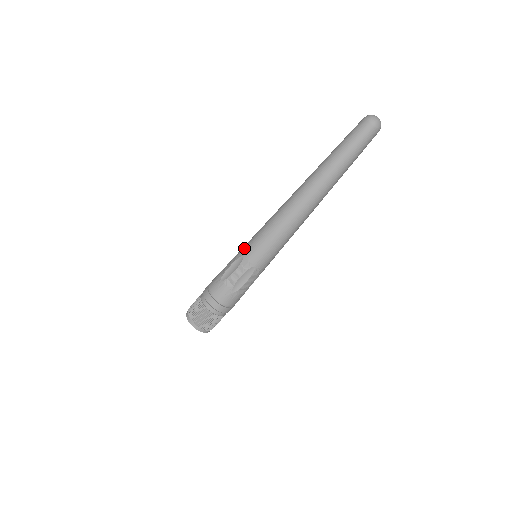
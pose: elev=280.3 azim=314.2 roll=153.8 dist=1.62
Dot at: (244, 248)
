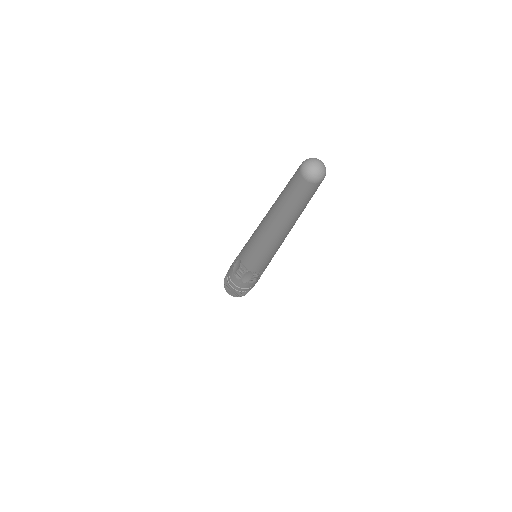
Dot at: (241, 252)
